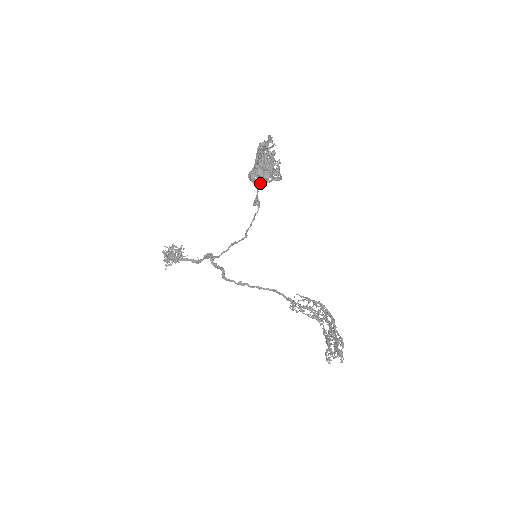
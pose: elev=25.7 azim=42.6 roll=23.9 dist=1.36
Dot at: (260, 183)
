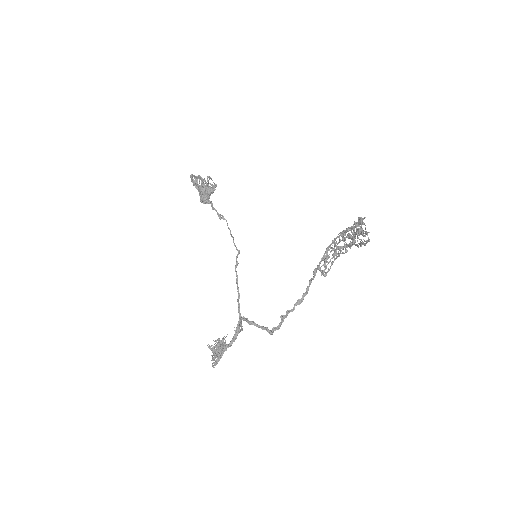
Dot at: (206, 192)
